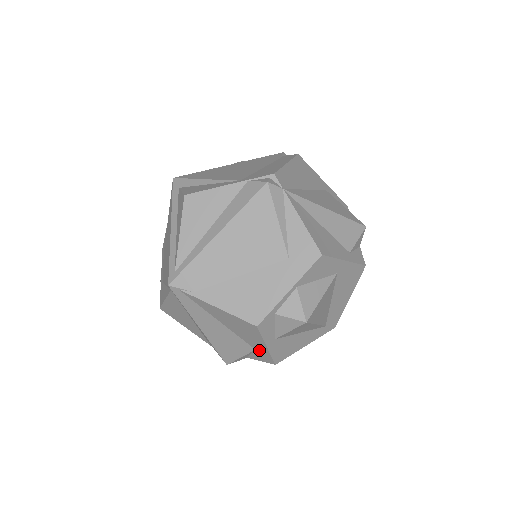
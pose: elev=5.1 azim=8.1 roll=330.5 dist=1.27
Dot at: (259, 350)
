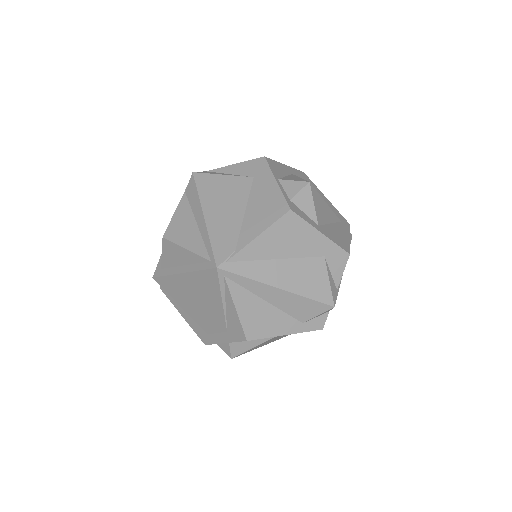
Dot at: (325, 252)
